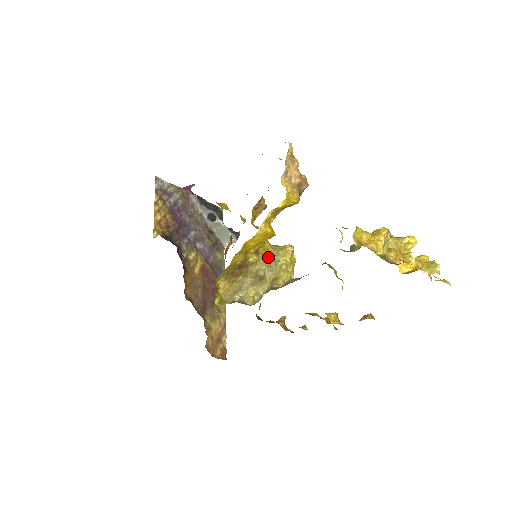
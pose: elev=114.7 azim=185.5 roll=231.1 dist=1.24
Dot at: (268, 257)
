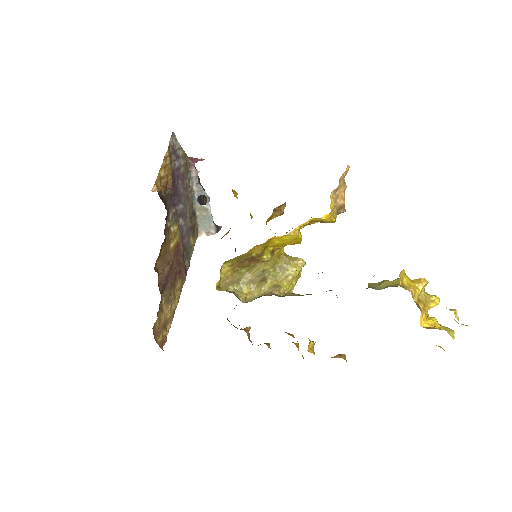
Dot at: (278, 262)
